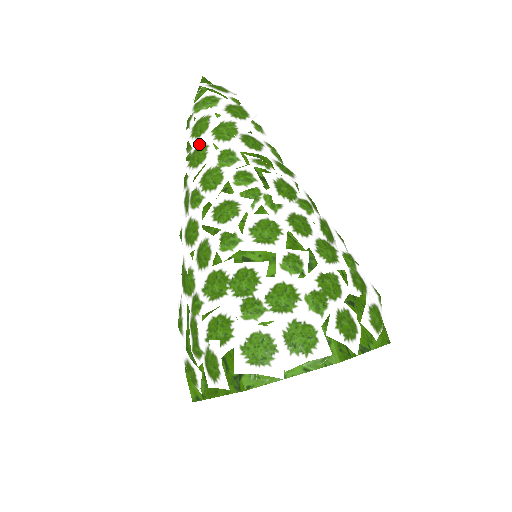
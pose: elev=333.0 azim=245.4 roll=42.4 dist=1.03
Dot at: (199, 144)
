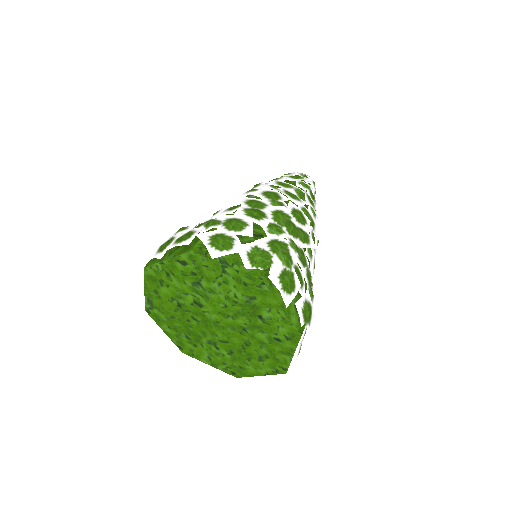
Dot at: occluded
